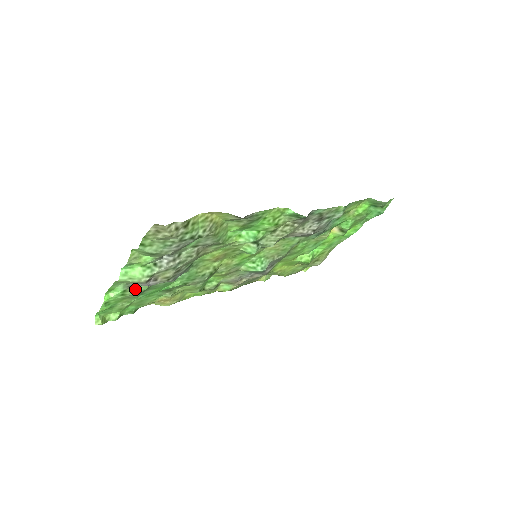
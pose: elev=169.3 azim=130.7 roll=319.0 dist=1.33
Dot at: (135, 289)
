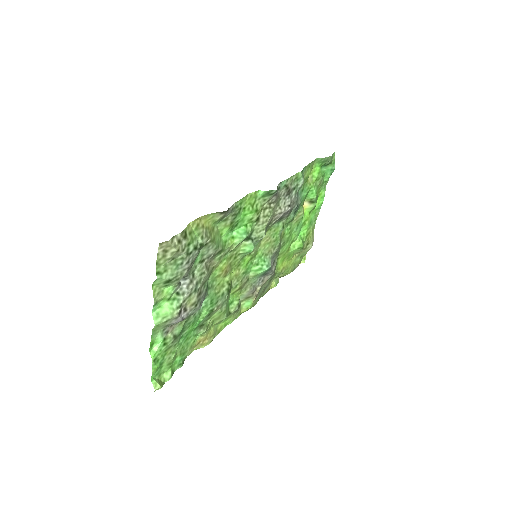
Dot at: (172, 334)
